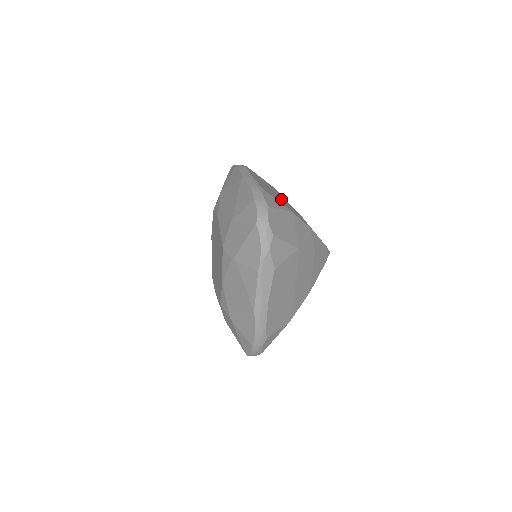
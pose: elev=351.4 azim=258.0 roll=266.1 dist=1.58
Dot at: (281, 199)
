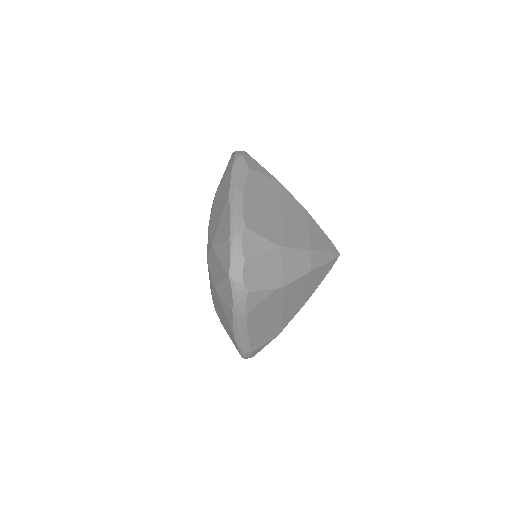
Dot at: occluded
